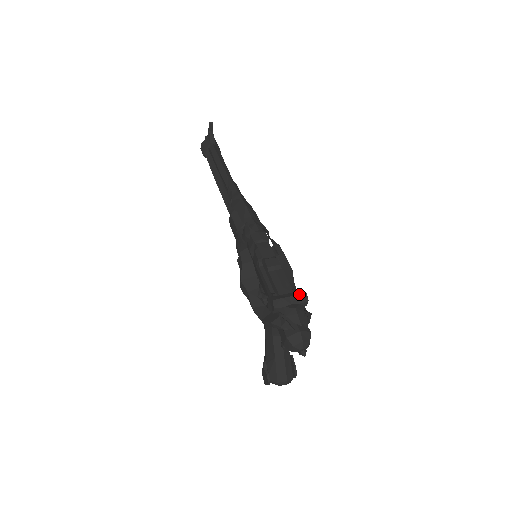
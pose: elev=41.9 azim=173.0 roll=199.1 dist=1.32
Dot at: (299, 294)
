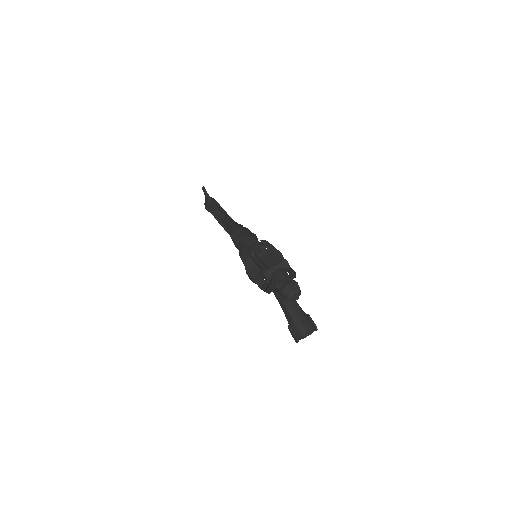
Dot at: (280, 261)
